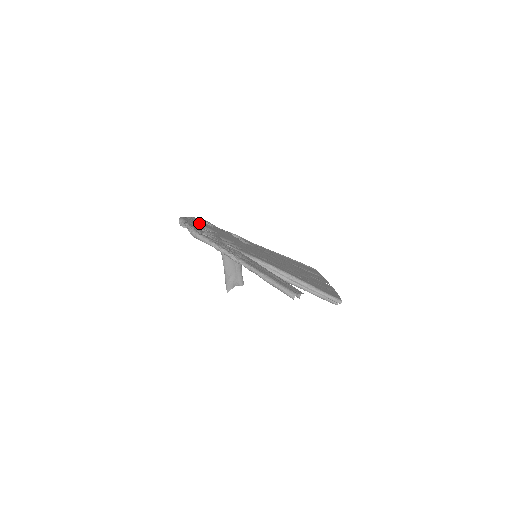
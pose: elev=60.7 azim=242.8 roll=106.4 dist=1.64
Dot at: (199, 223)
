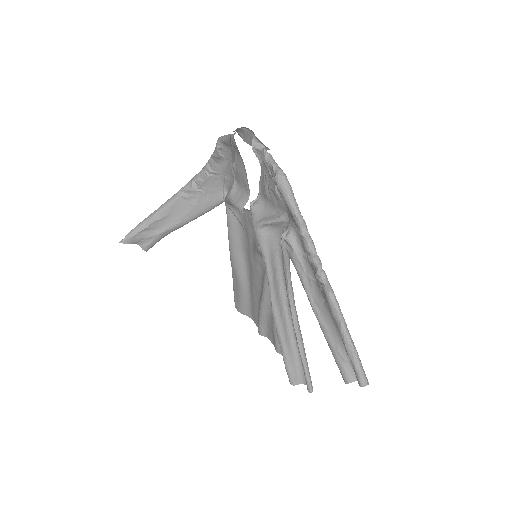
Dot at: occluded
